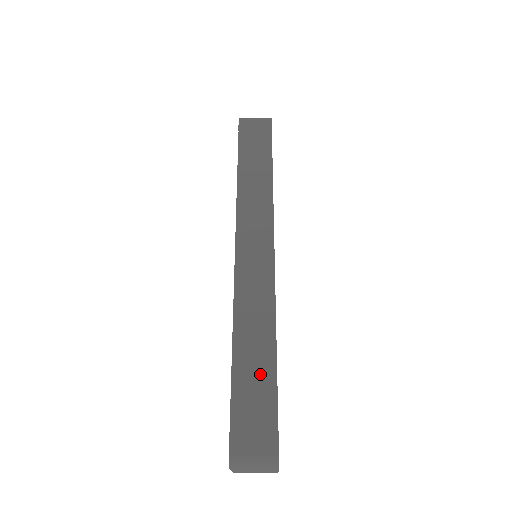
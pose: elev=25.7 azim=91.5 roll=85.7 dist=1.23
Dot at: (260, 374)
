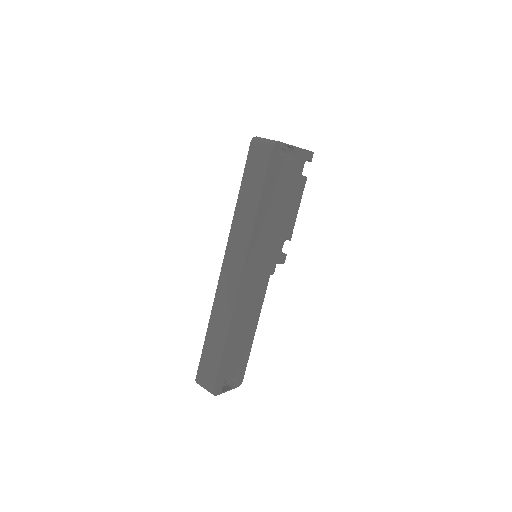
Dot at: (215, 350)
